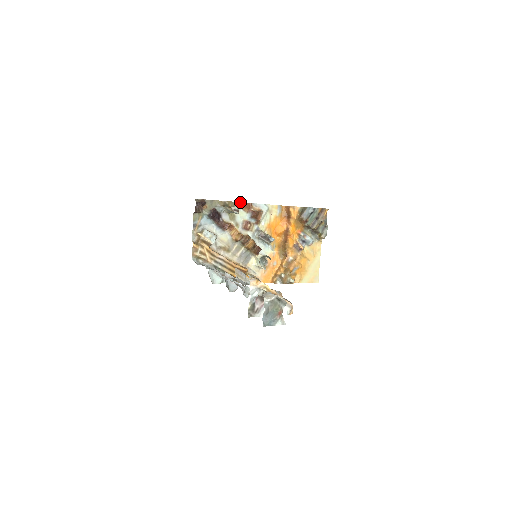
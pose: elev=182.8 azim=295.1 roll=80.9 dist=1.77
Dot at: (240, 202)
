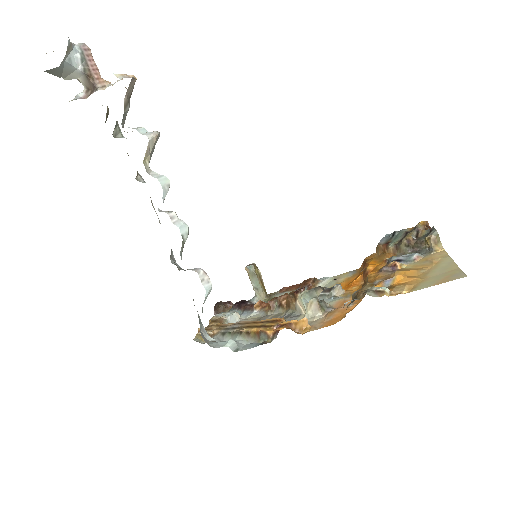
Dot at: (283, 287)
